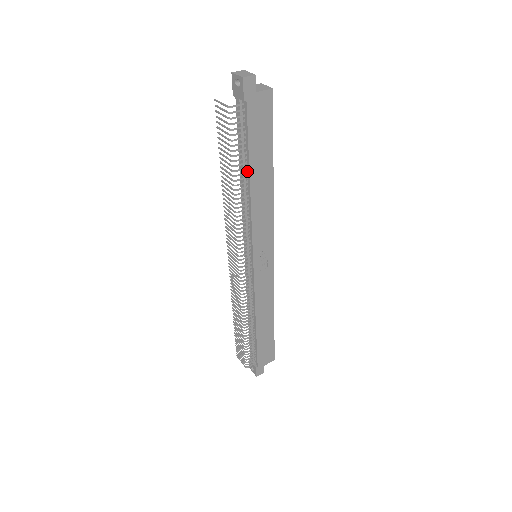
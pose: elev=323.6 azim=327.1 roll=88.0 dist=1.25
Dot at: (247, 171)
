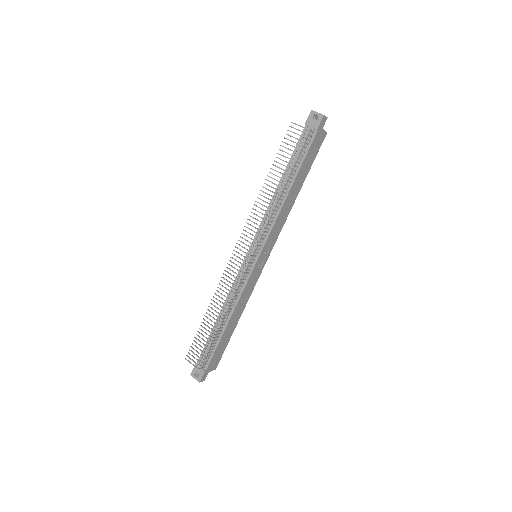
Dot at: (291, 181)
